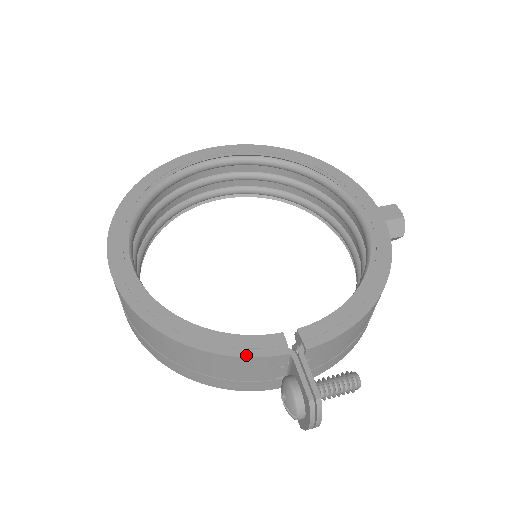
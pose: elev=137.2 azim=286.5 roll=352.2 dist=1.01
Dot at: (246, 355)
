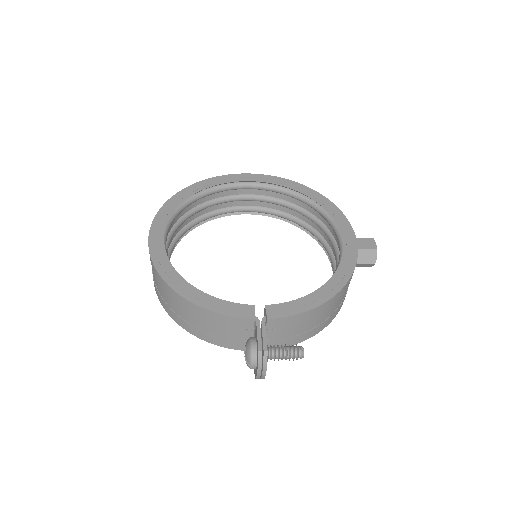
Dot at: (224, 313)
